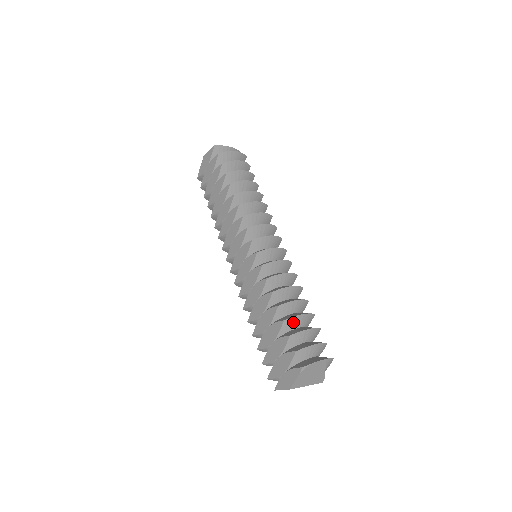
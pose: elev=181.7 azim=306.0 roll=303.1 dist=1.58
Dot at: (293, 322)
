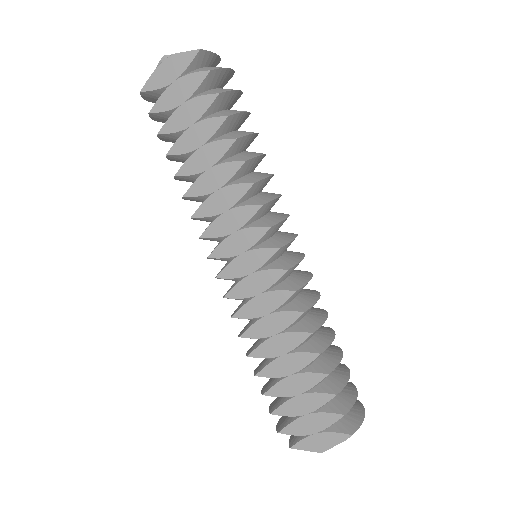
Dot at: occluded
